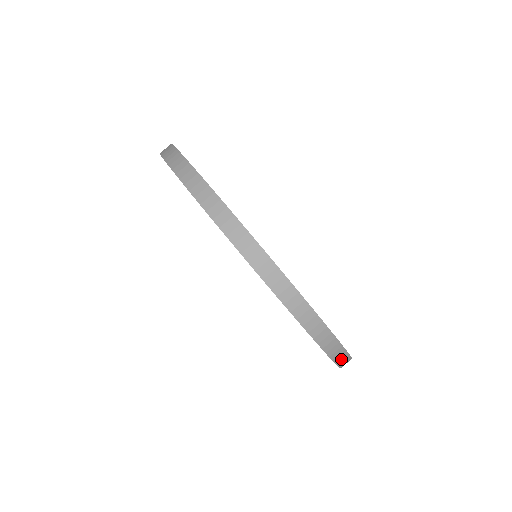
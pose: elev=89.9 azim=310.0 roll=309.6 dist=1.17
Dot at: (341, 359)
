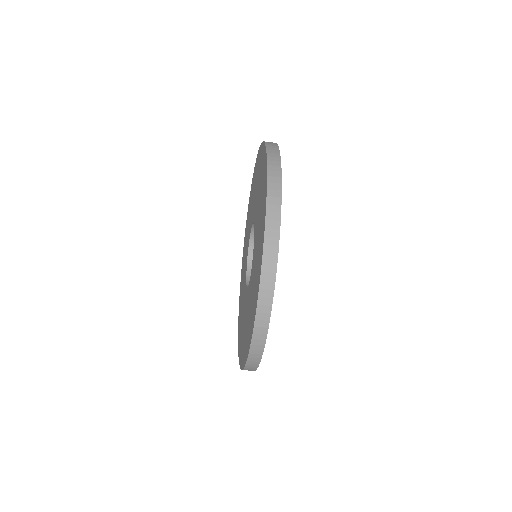
Dot at: (249, 369)
